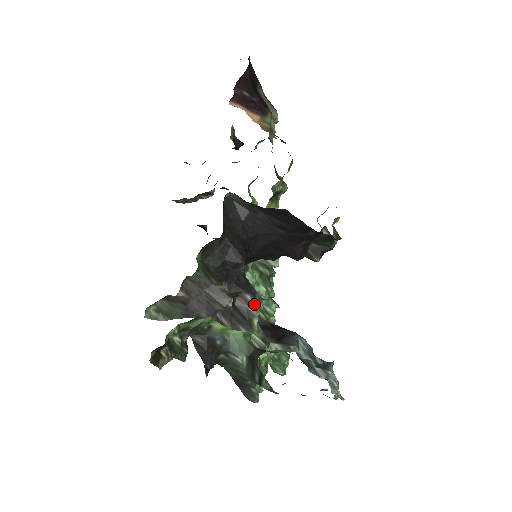
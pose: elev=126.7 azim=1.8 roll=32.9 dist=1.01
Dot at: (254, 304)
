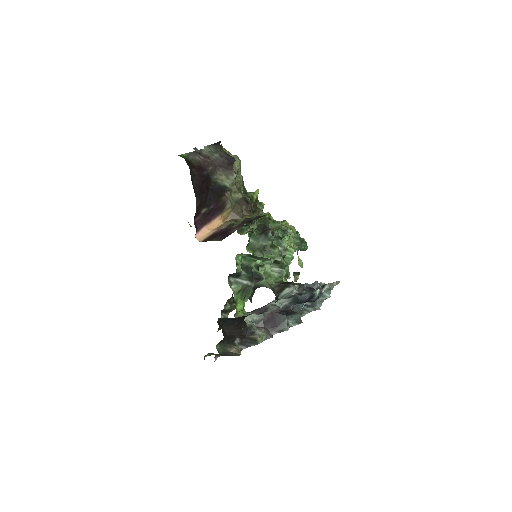
Dot at: (255, 334)
